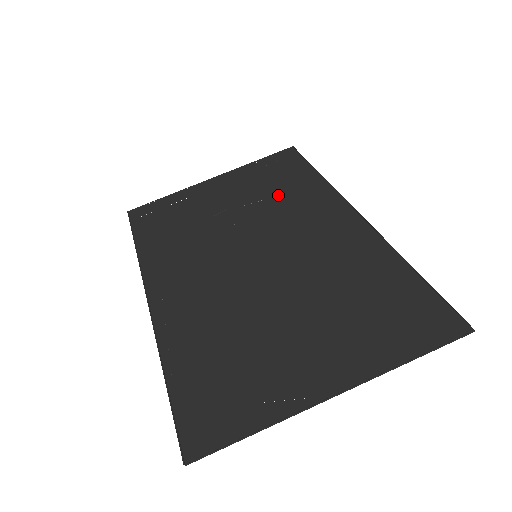
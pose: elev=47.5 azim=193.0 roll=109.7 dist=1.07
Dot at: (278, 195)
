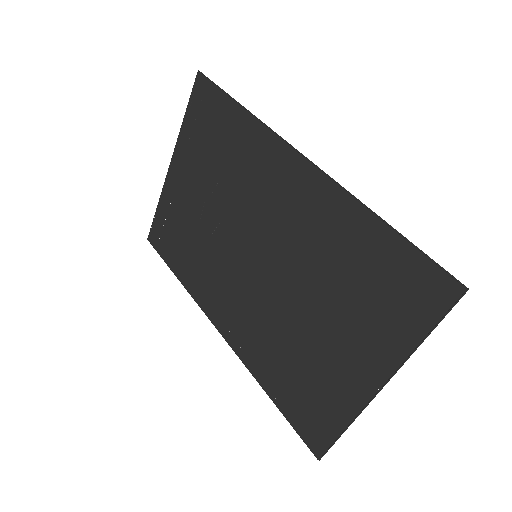
Dot at: (228, 163)
